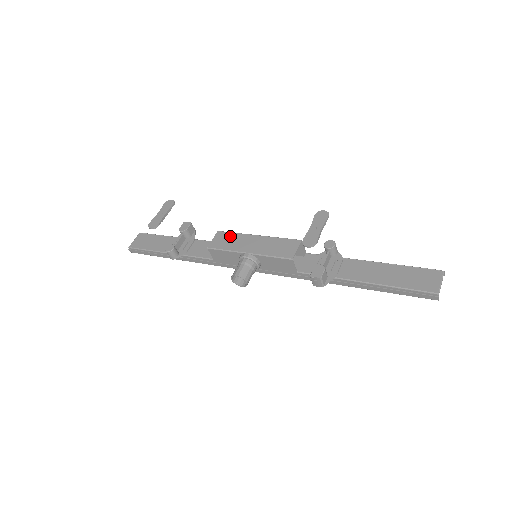
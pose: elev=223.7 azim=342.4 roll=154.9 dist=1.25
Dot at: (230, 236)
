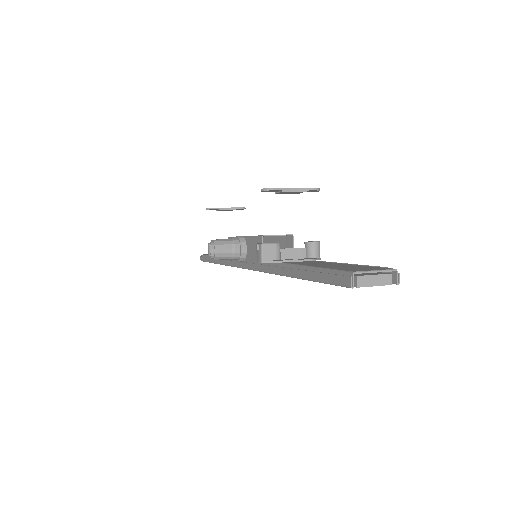
Dot at: occluded
